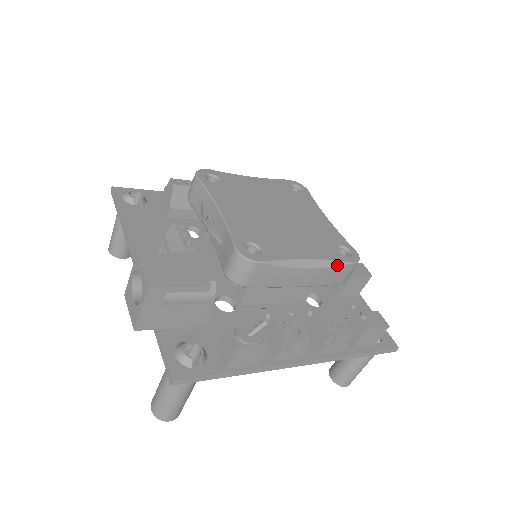
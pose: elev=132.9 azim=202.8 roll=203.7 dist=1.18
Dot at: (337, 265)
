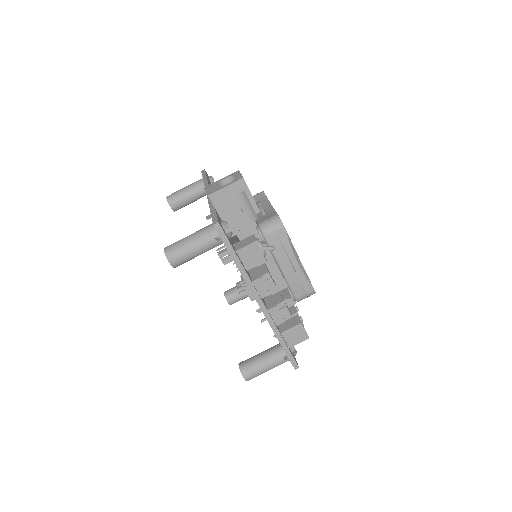
Dot at: (307, 279)
